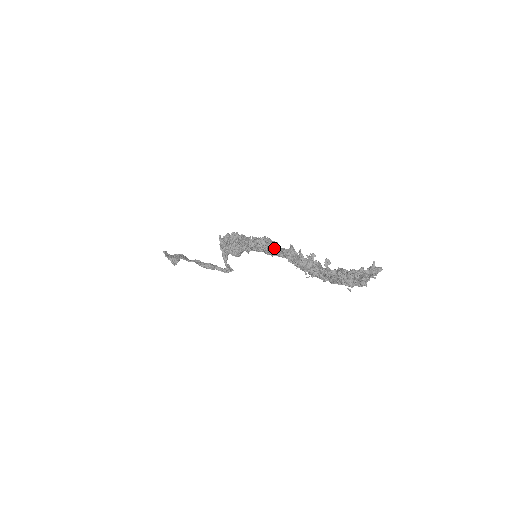
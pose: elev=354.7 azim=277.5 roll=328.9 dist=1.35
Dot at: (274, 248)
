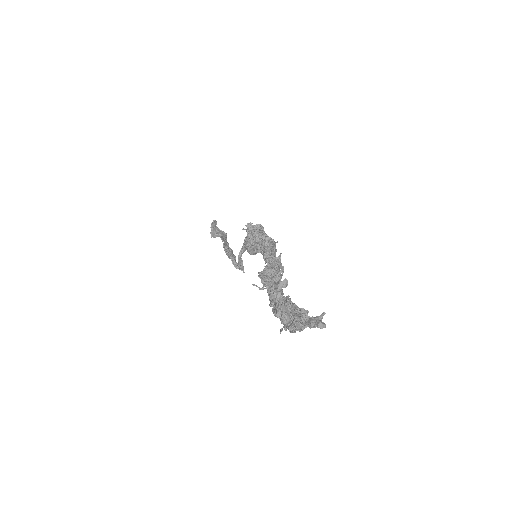
Dot at: occluded
